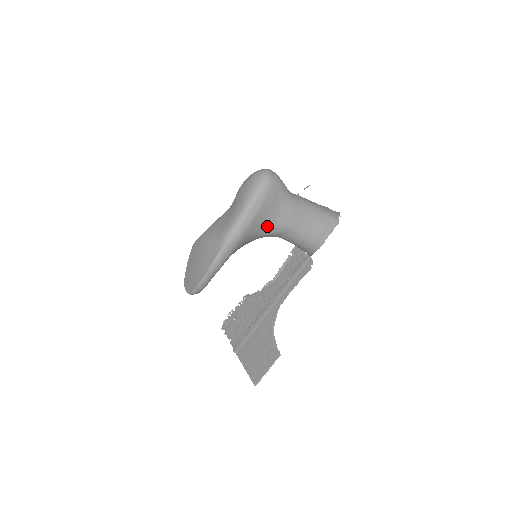
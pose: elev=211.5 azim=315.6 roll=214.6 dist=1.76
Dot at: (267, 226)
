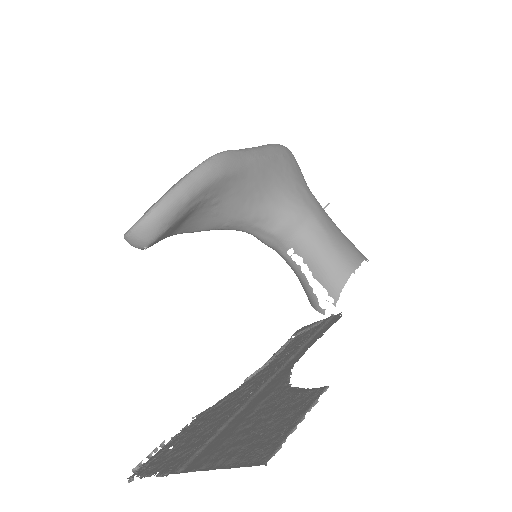
Dot at: (285, 192)
